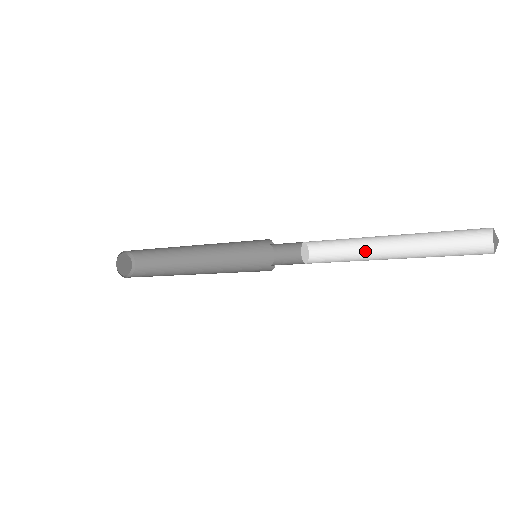
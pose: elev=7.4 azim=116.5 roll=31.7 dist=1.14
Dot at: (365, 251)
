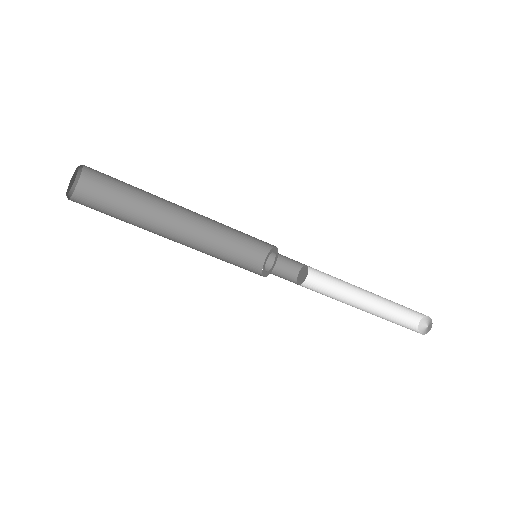
Dot at: (342, 294)
